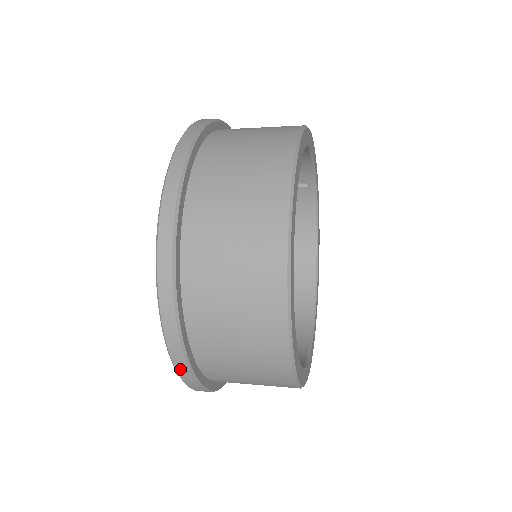
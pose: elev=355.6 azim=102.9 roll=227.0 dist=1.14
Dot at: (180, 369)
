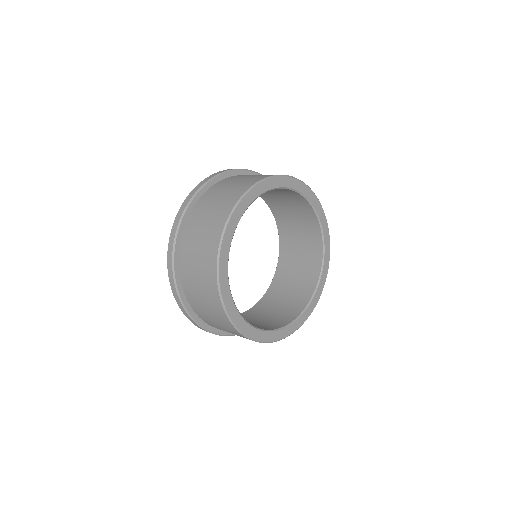
Dot at: occluded
